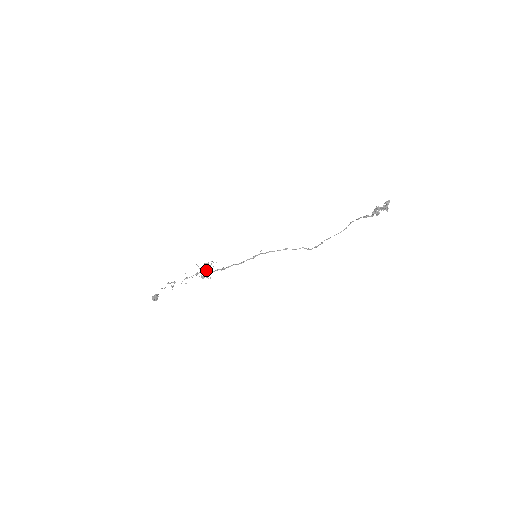
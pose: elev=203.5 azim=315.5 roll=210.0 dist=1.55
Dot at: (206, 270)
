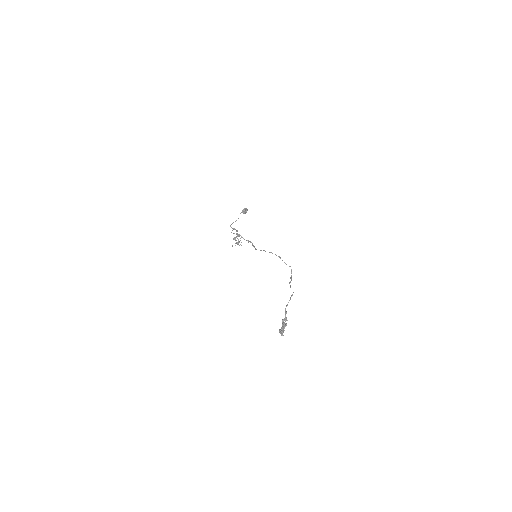
Dot at: (232, 246)
